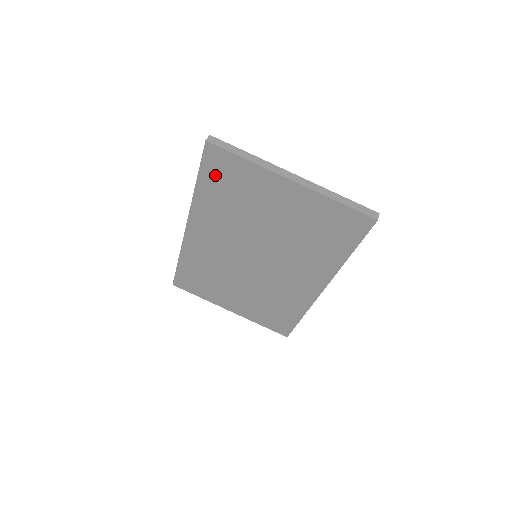
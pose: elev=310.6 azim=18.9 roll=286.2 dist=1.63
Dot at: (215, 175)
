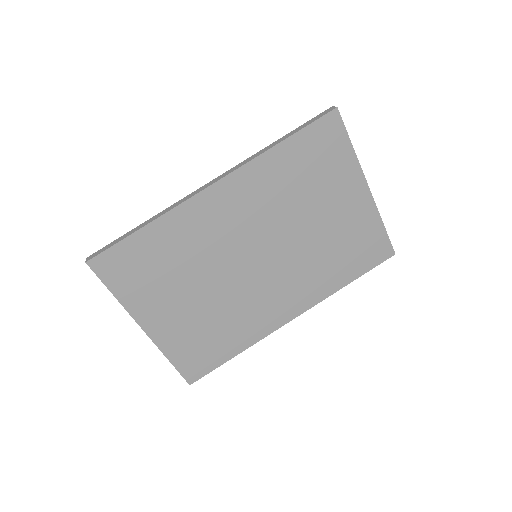
Dot at: (312, 144)
